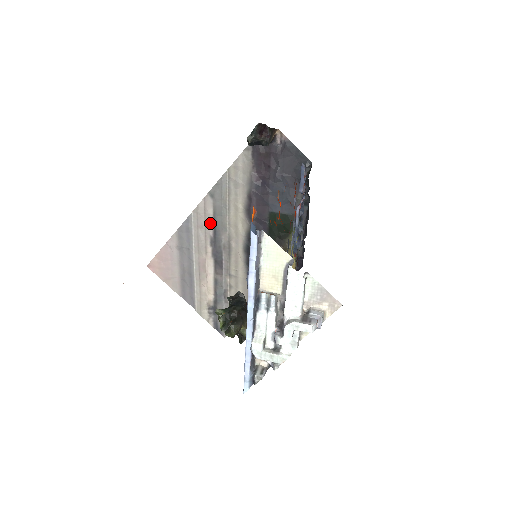
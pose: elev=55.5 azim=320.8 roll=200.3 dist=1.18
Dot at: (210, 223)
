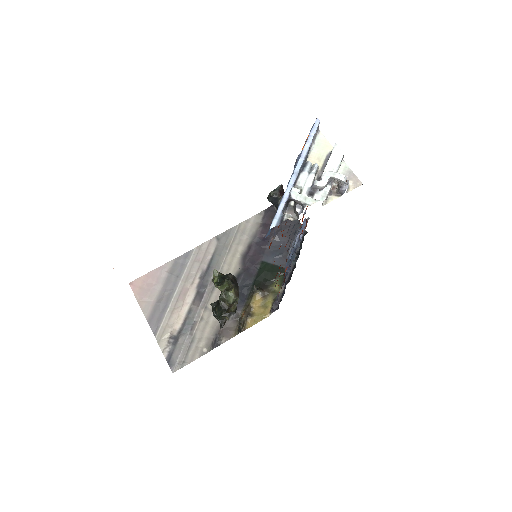
Dot at: (207, 259)
